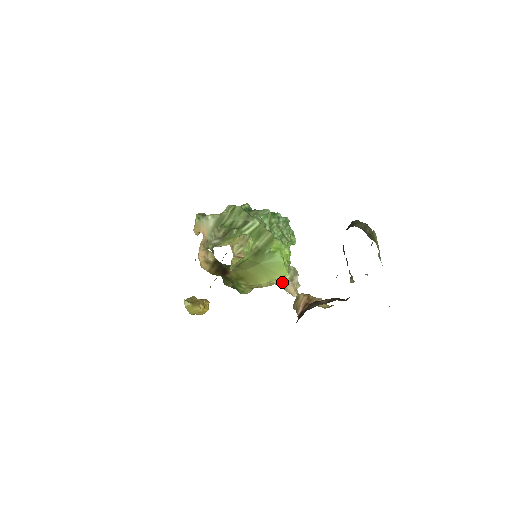
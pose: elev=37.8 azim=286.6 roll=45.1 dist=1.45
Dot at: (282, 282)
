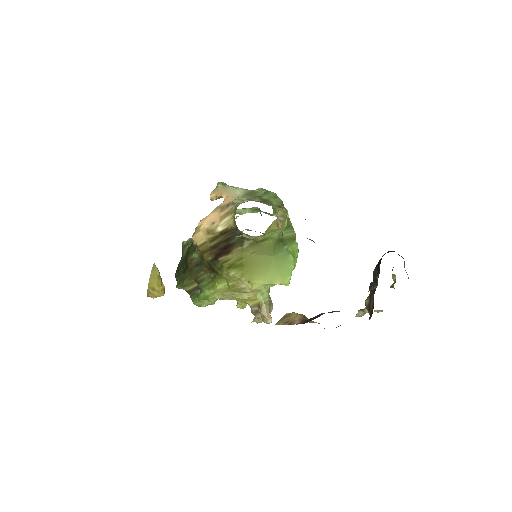
Dot at: (262, 301)
